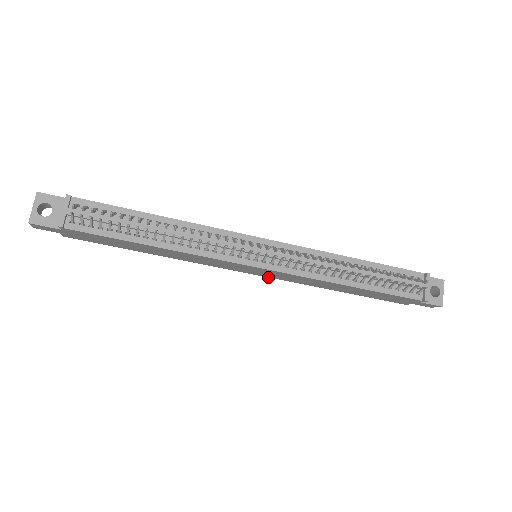
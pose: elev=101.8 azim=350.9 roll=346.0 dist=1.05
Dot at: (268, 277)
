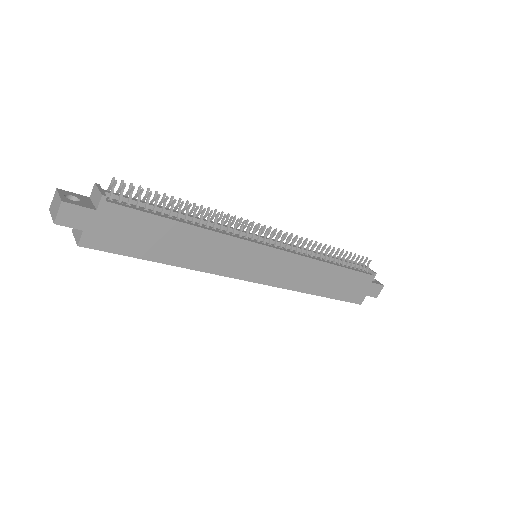
Dot at: (268, 285)
